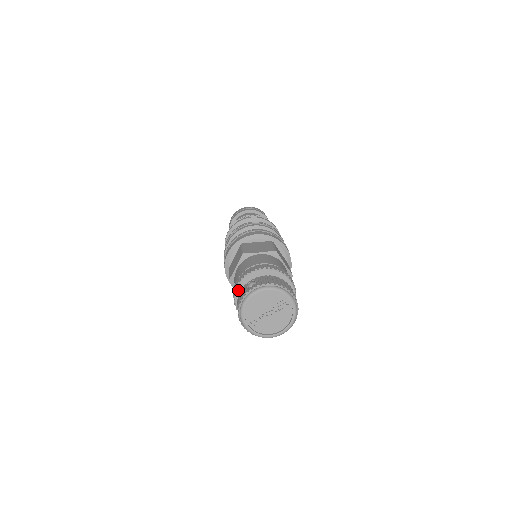
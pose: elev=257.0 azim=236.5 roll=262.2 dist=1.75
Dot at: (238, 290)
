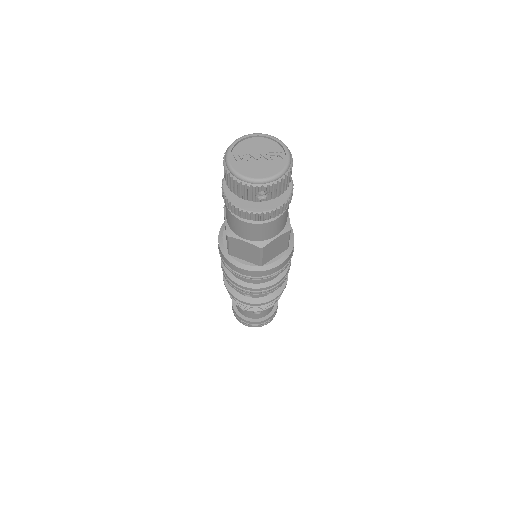
Dot at: occluded
